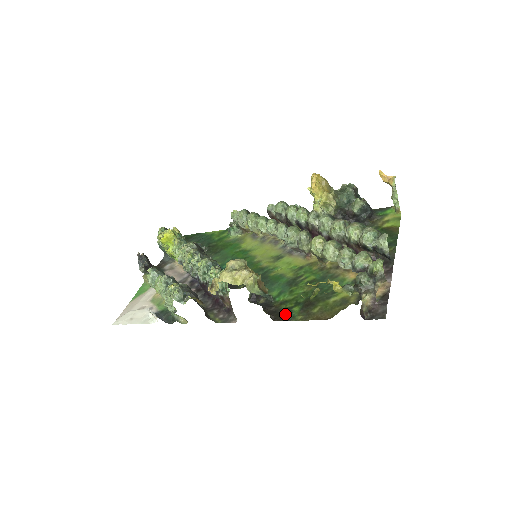
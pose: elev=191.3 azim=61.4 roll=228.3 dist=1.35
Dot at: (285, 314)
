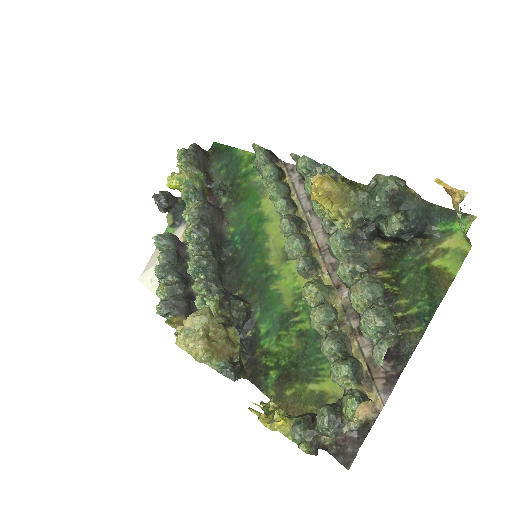
Dot at: (261, 376)
